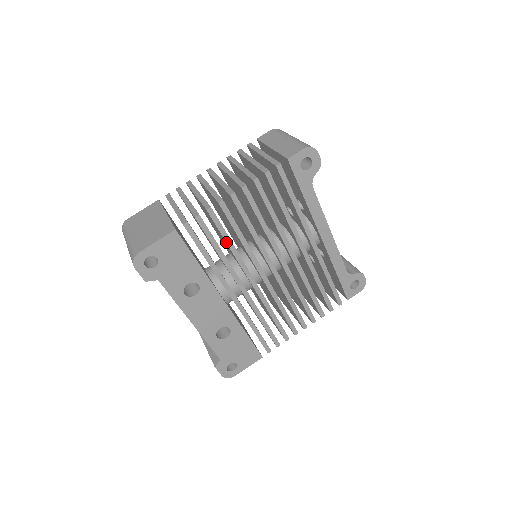
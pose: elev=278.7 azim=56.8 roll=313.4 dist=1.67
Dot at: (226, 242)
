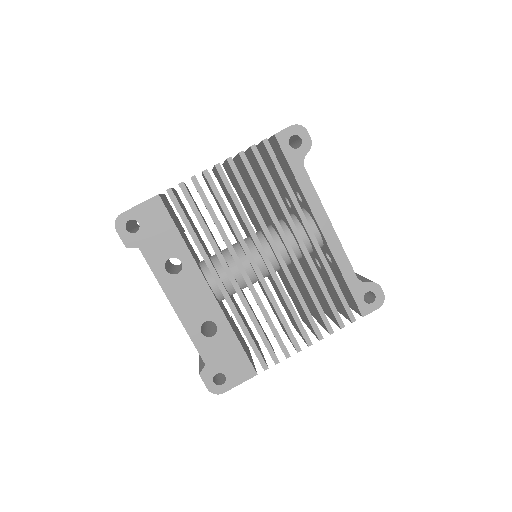
Dot at: (211, 216)
